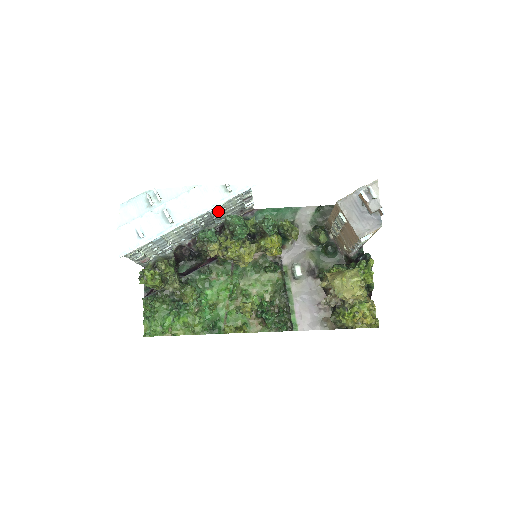
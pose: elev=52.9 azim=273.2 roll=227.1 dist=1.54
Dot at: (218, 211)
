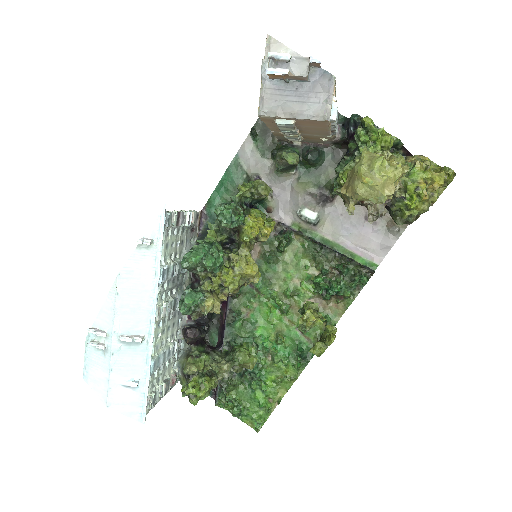
Dot at: (169, 268)
